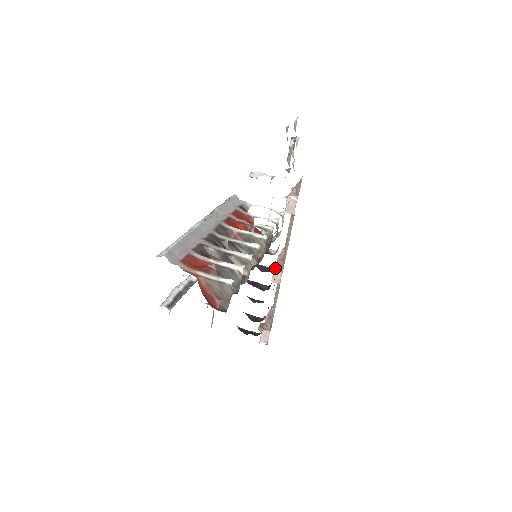
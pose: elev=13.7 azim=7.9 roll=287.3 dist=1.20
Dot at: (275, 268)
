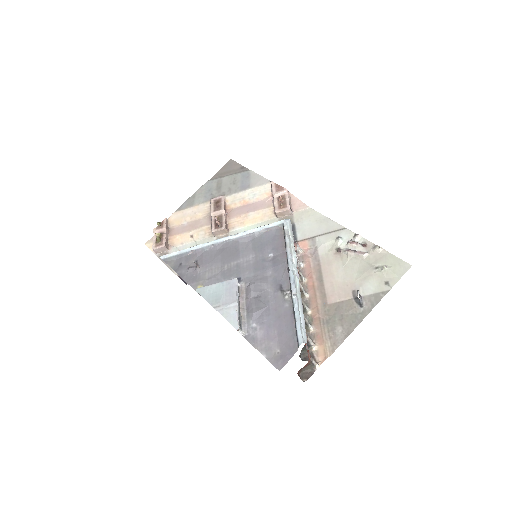
Dot at: (225, 228)
